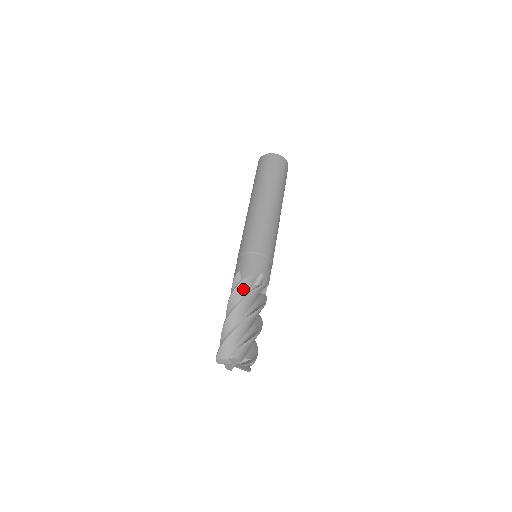
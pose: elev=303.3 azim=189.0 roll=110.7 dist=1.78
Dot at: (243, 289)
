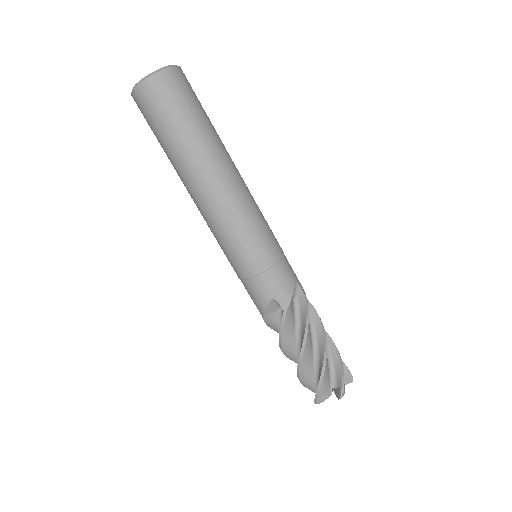
Dot at: (273, 323)
